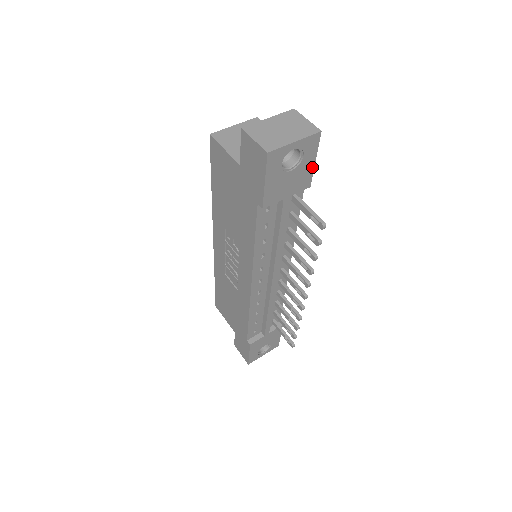
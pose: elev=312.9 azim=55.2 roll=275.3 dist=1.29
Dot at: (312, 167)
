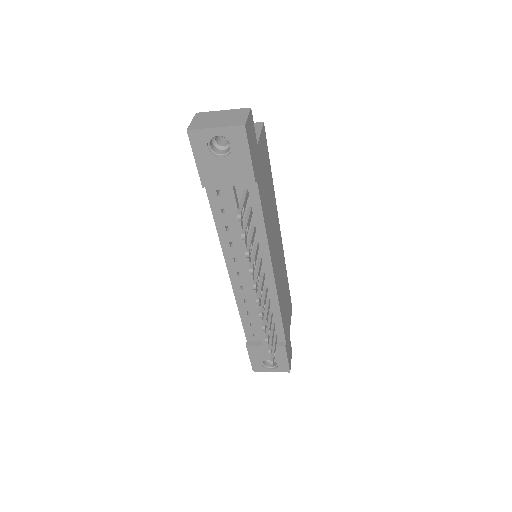
Dot at: (249, 162)
